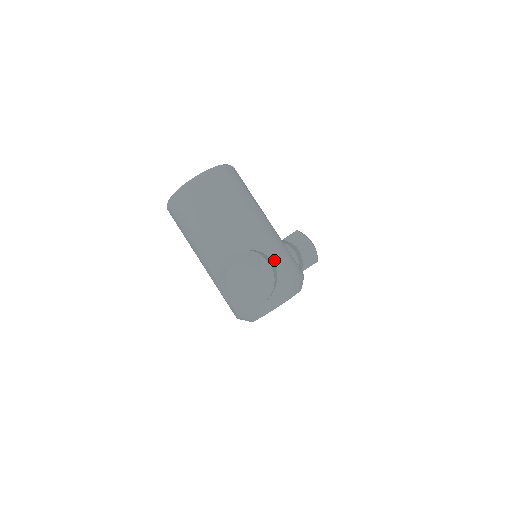
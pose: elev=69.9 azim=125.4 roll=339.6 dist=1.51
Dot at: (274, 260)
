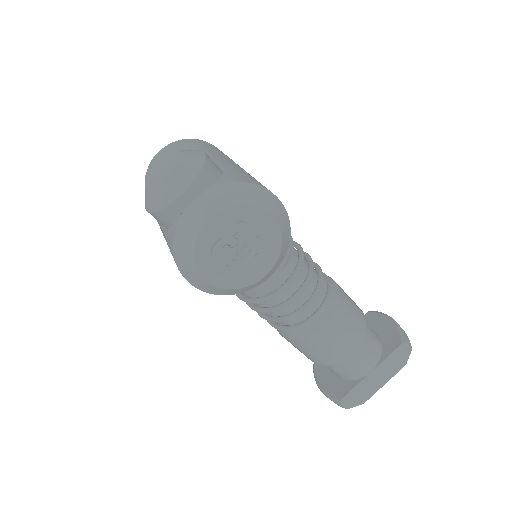
Dot at: (225, 170)
